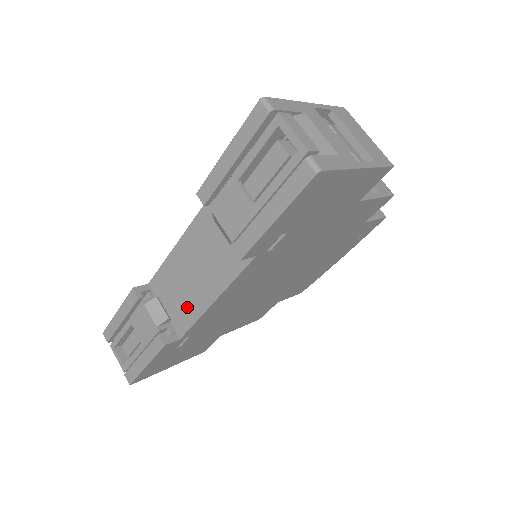
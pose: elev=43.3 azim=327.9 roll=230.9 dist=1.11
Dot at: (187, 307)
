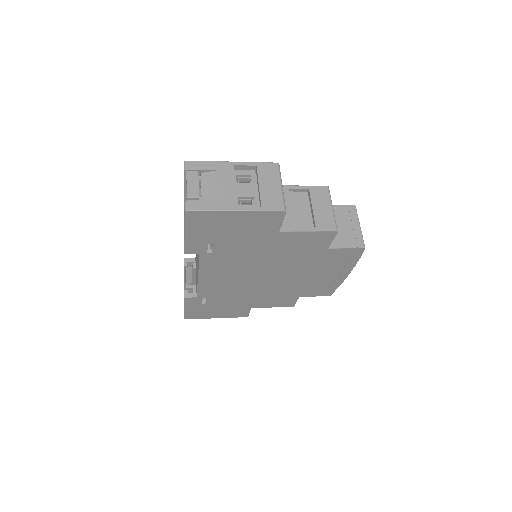
Dot at: occluded
